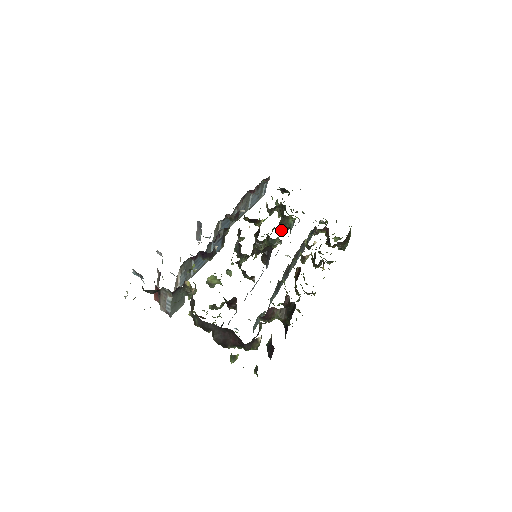
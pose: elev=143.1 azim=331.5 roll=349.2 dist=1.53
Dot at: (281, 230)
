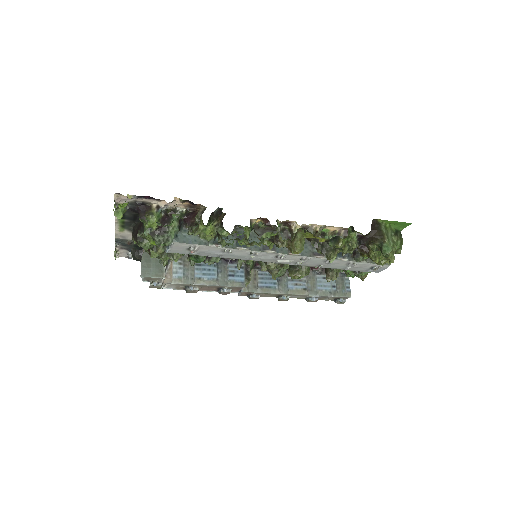
Dot at: (326, 276)
